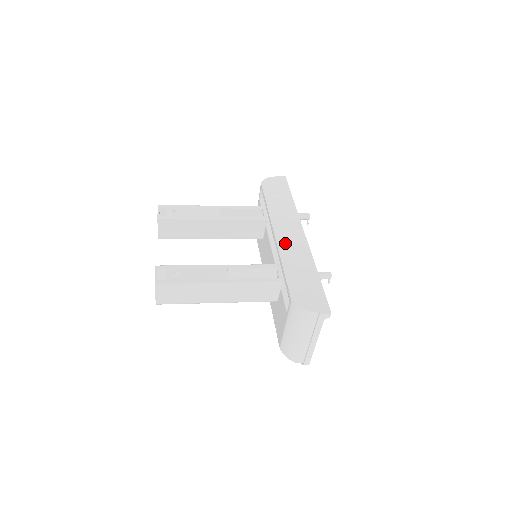
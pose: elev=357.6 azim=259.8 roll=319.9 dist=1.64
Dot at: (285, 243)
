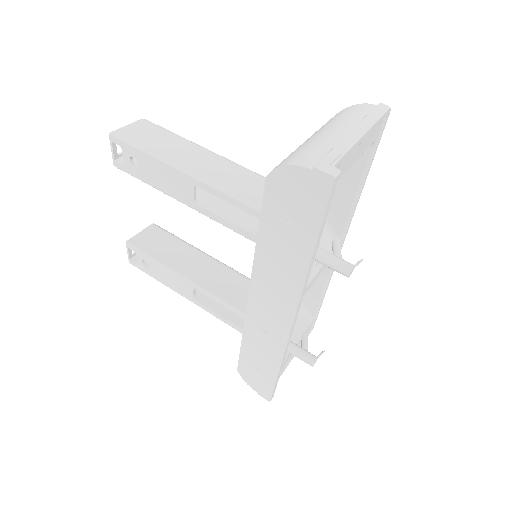
Dot at: (256, 319)
